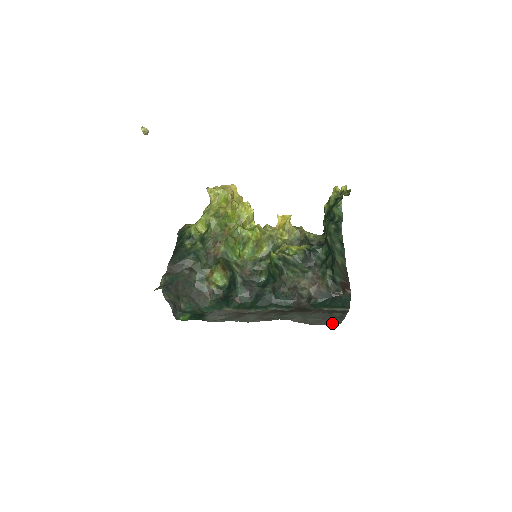
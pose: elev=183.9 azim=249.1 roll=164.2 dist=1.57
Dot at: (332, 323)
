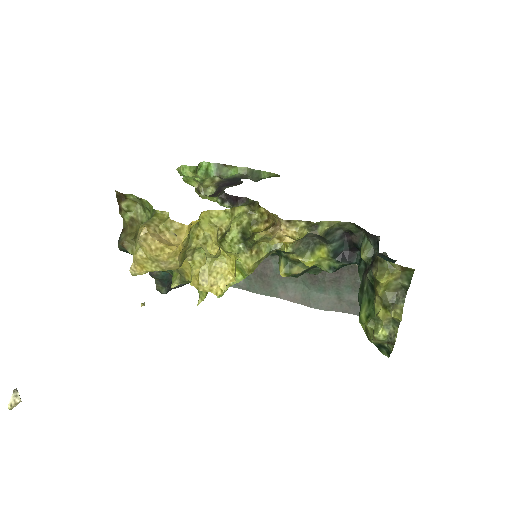
Dot at: occluded
